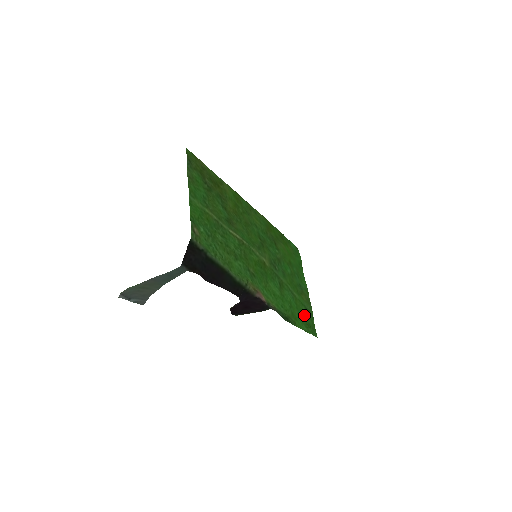
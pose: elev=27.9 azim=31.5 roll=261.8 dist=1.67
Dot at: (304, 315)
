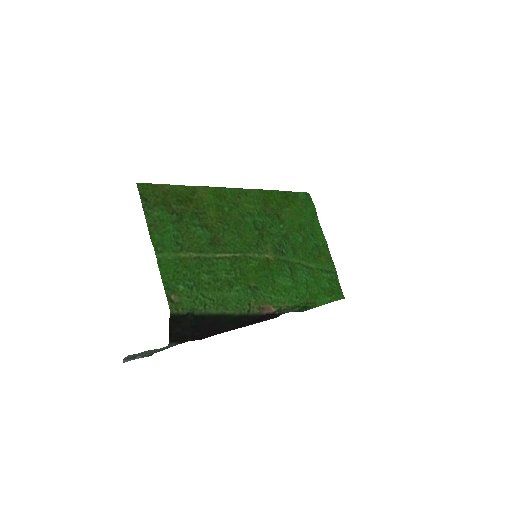
Dot at: (325, 282)
